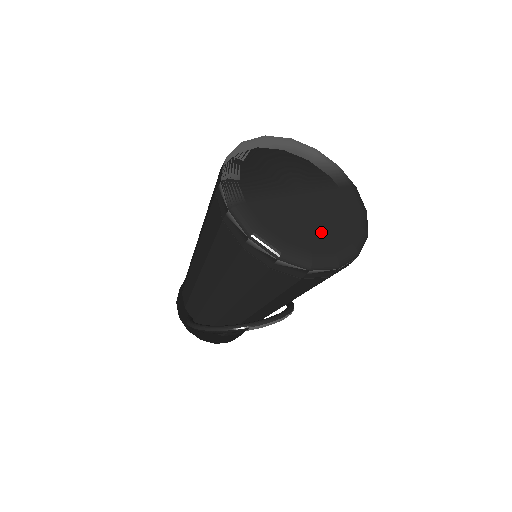
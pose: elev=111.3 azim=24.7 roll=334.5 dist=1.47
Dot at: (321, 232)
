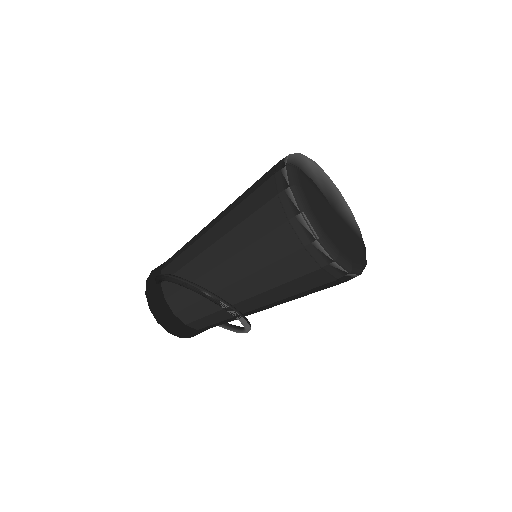
Dot at: (335, 233)
